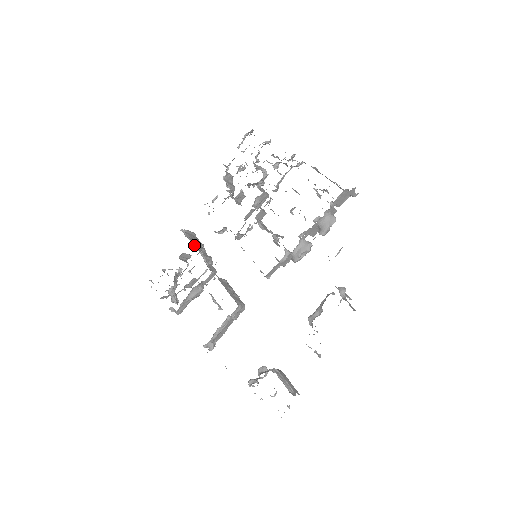
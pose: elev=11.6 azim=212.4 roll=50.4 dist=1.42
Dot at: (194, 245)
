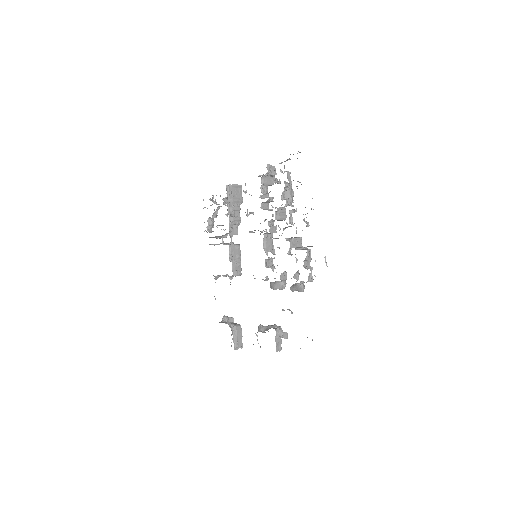
Dot at: (229, 206)
